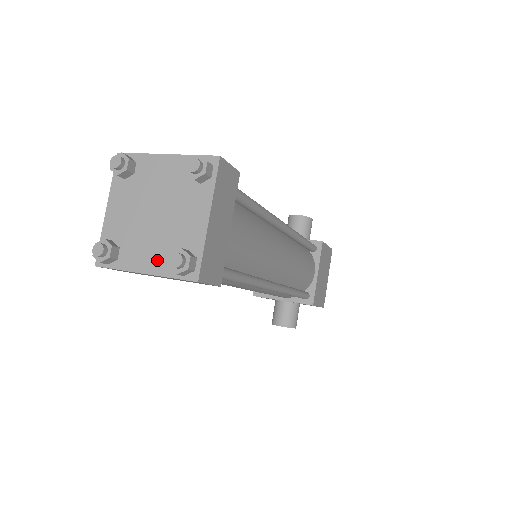
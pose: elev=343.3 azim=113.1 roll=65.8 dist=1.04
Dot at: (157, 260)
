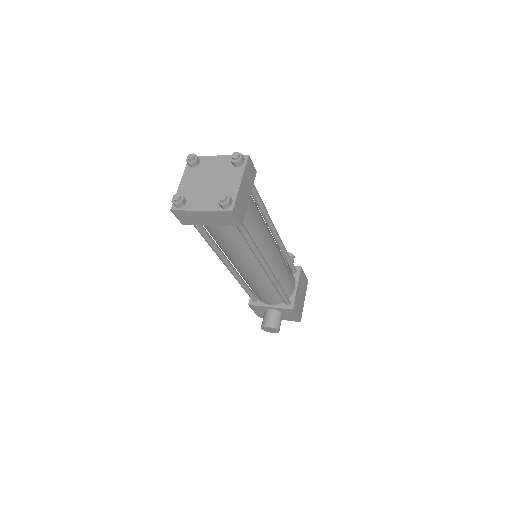
Dot at: (209, 204)
